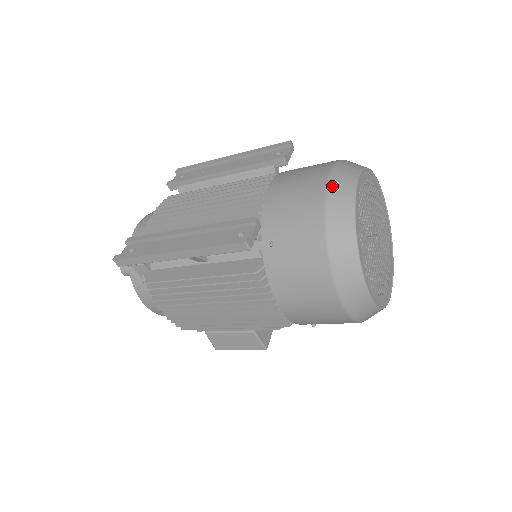
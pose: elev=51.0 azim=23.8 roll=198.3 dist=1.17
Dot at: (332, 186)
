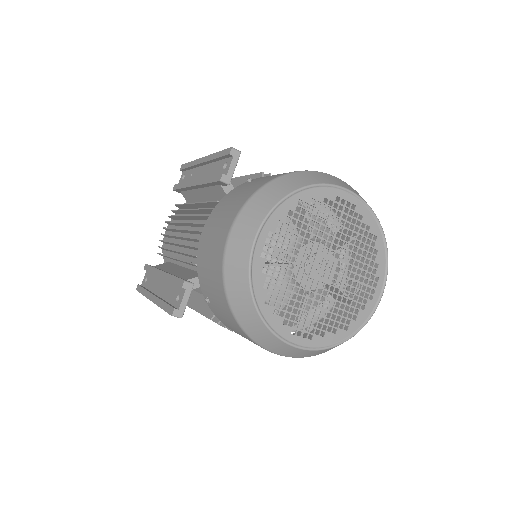
Dot at: (228, 252)
